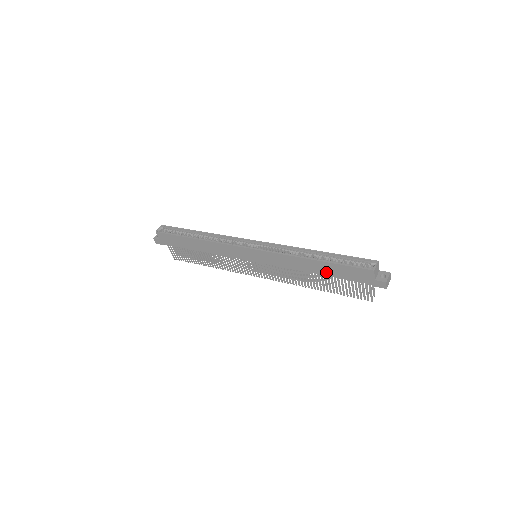
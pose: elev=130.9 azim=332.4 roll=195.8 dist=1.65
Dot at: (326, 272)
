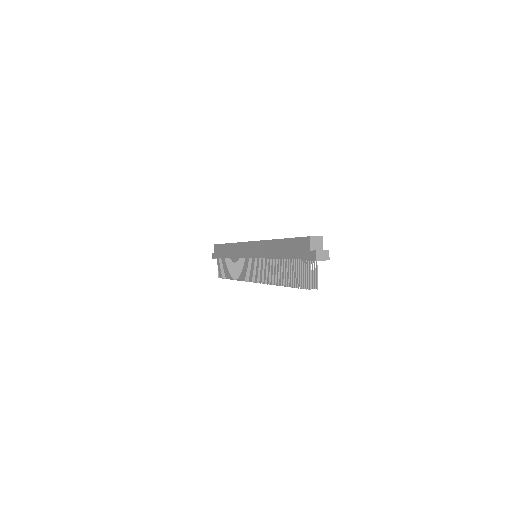
Dot at: (285, 253)
